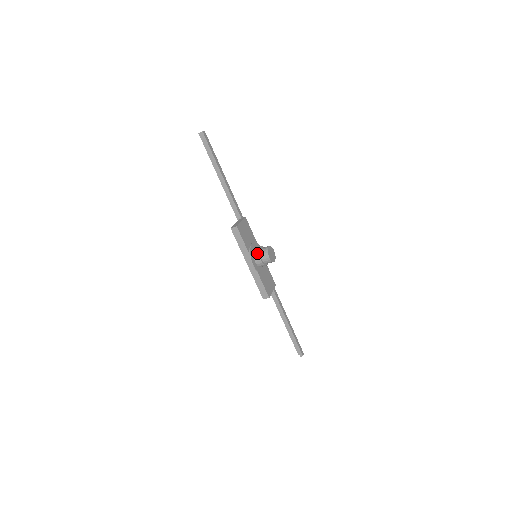
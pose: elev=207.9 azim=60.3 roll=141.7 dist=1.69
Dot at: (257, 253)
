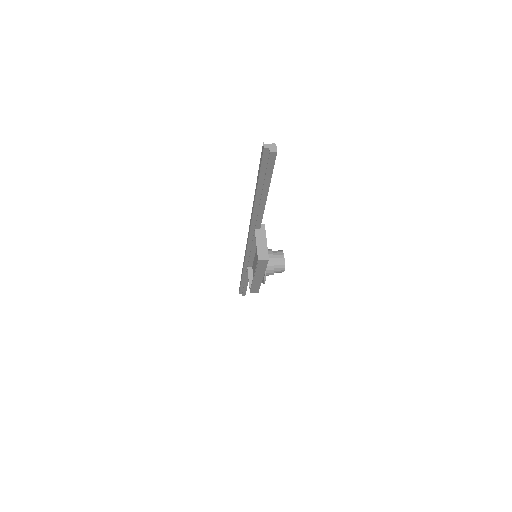
Dot at: (271, 268)
